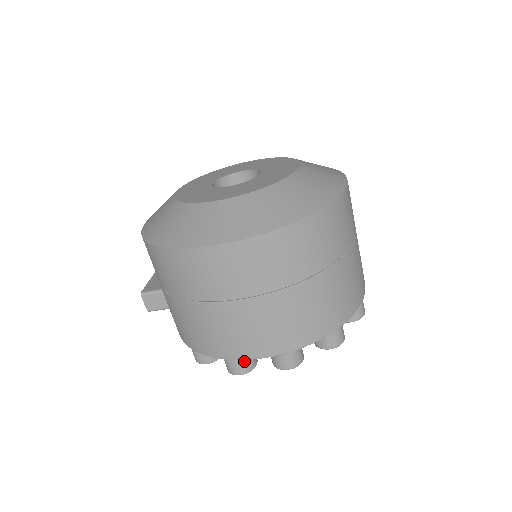
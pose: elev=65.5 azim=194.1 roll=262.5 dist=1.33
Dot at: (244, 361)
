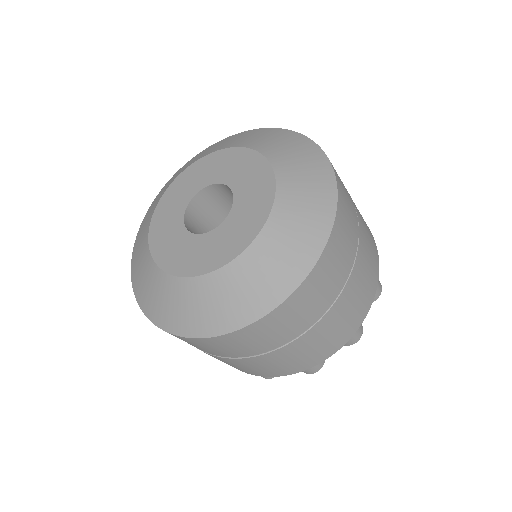
Dot at: occluded
